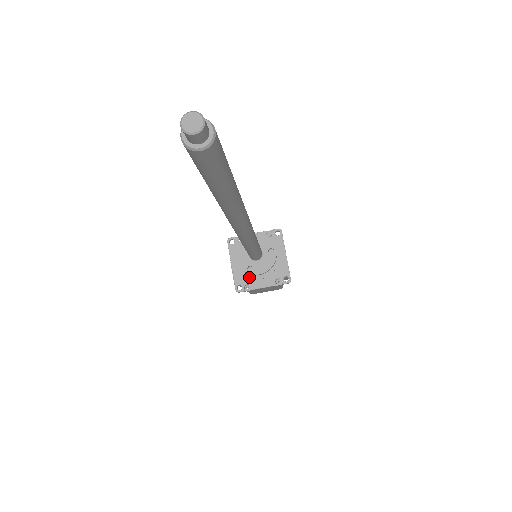
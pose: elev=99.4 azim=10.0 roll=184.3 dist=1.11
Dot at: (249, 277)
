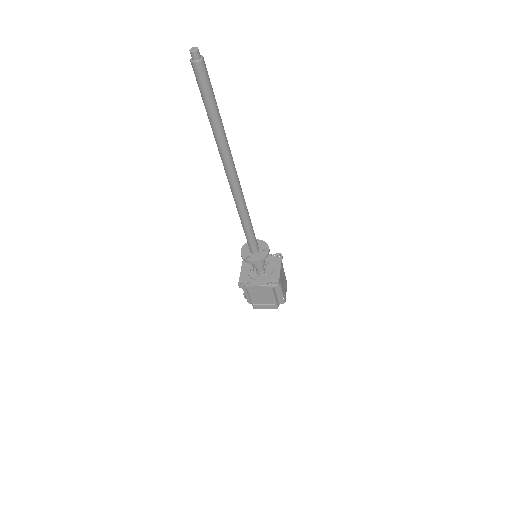
Dot at: (250, 278)
